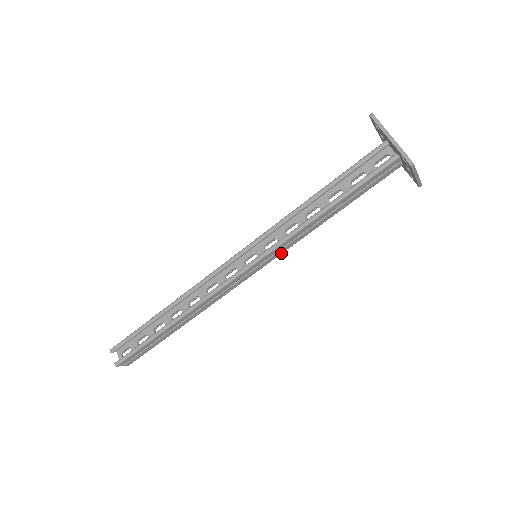
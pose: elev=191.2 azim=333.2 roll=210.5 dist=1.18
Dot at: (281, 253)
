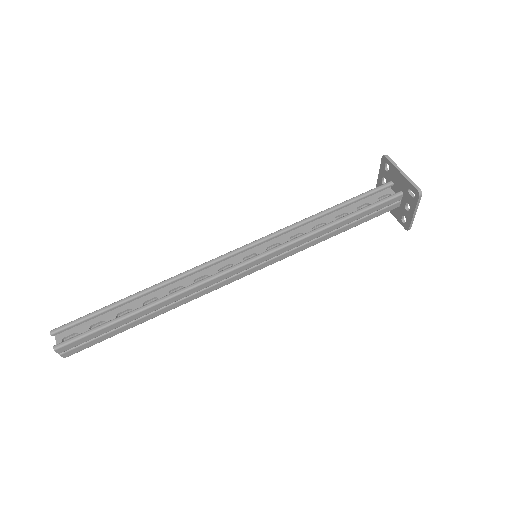
Dot at: (281, 259)
